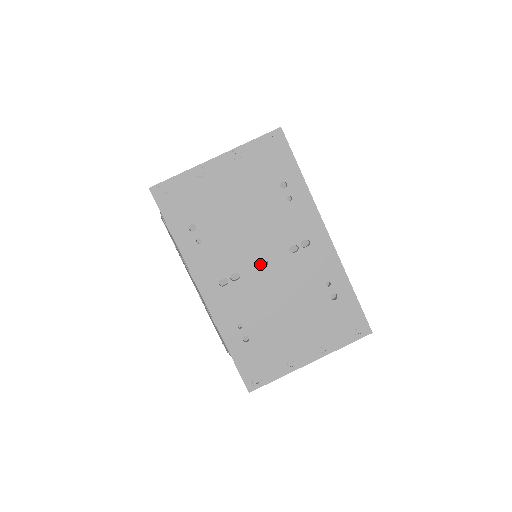
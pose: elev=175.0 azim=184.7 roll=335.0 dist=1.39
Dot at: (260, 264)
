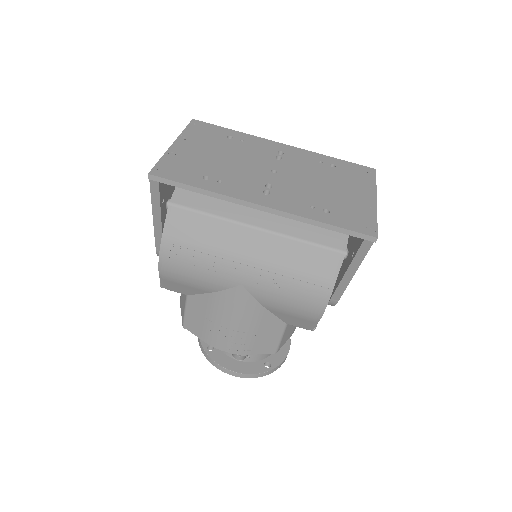
Dot at: (272, 173)
